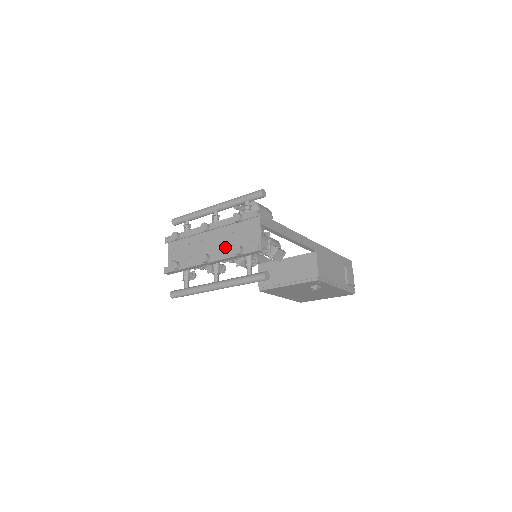
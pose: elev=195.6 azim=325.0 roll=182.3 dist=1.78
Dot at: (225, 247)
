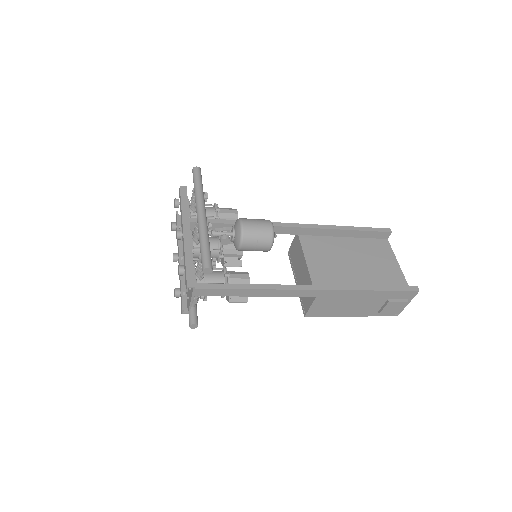
Dot at: occluded
